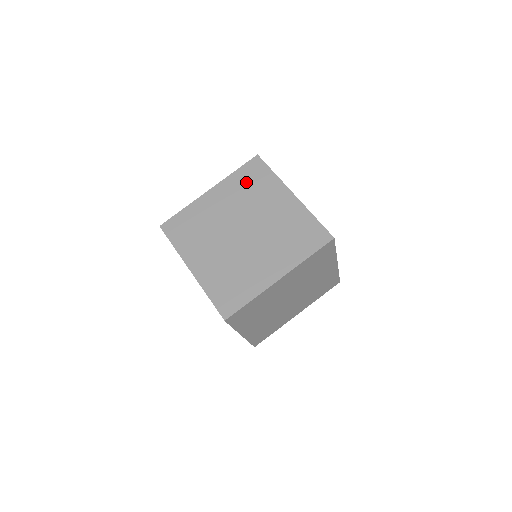
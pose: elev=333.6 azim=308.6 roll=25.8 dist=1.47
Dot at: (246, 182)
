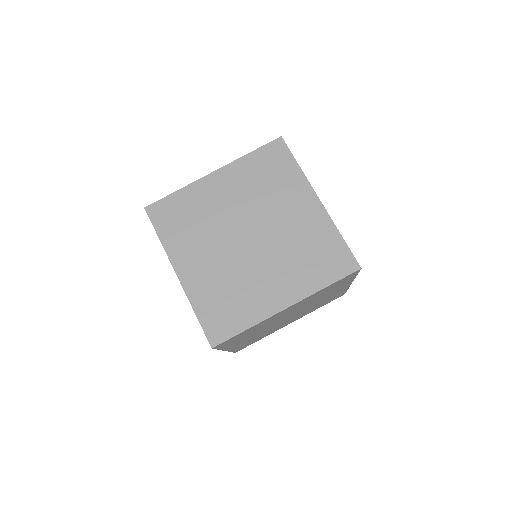
Dot at: (262, 171)
